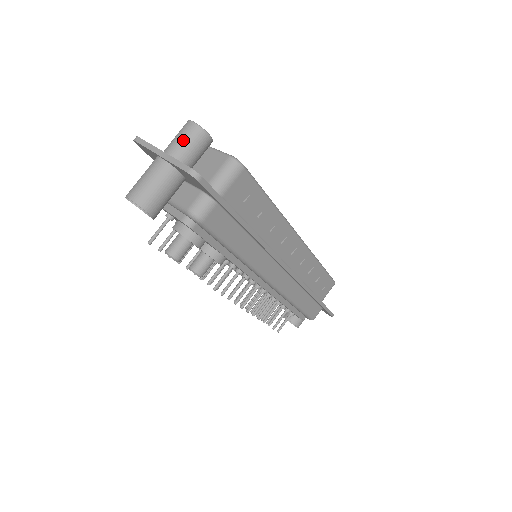
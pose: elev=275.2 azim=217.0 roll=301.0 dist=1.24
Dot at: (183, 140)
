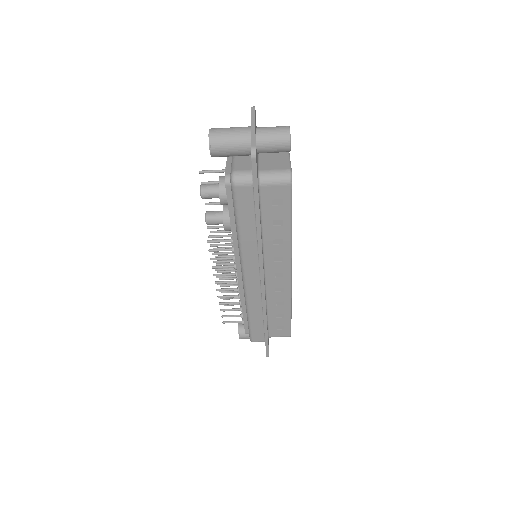
Dot at: (273, 132)
